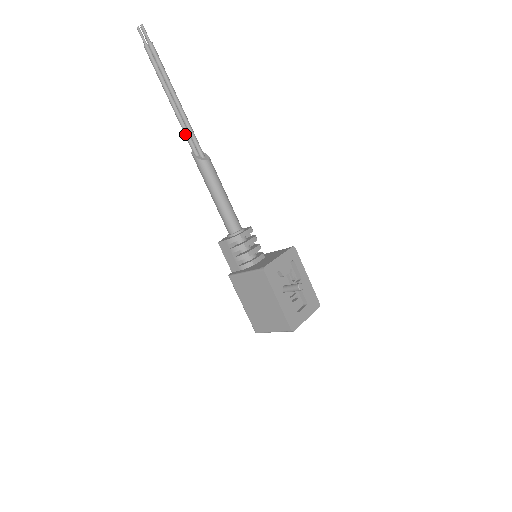
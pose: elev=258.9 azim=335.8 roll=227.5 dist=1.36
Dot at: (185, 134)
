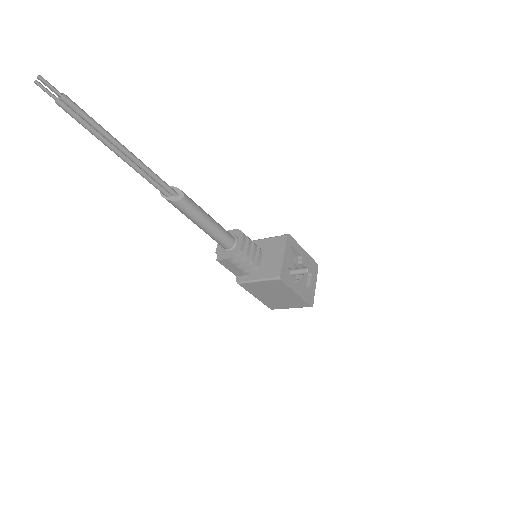
Dot at: (148, 181)
